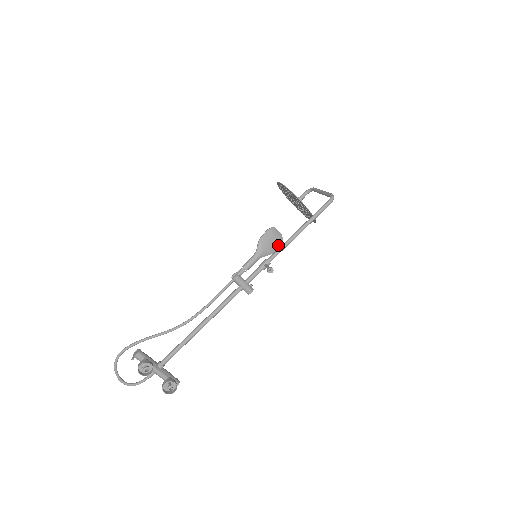
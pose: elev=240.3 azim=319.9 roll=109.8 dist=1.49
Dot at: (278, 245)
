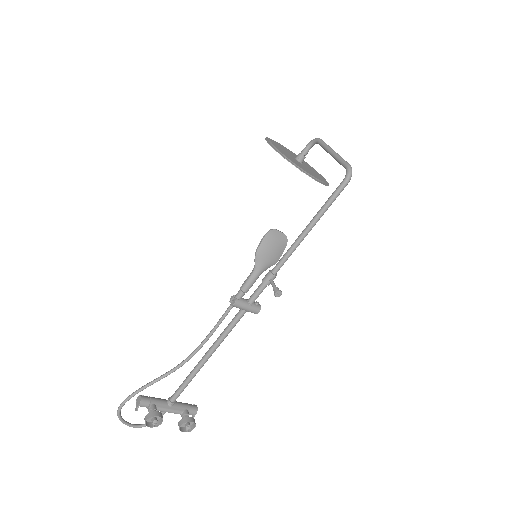
Dot at: (282, 249)
